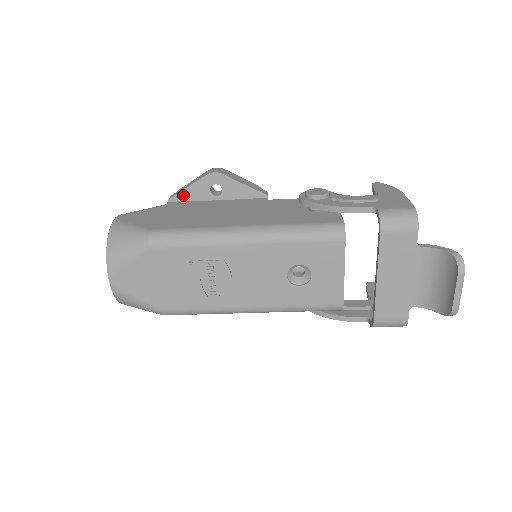
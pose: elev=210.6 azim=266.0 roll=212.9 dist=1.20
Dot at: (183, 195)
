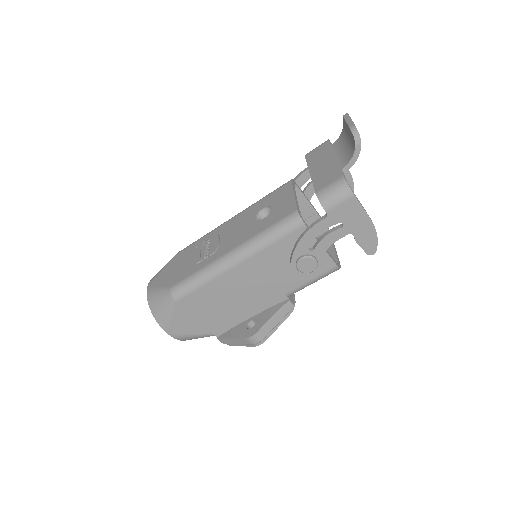
Dot at: occluded
